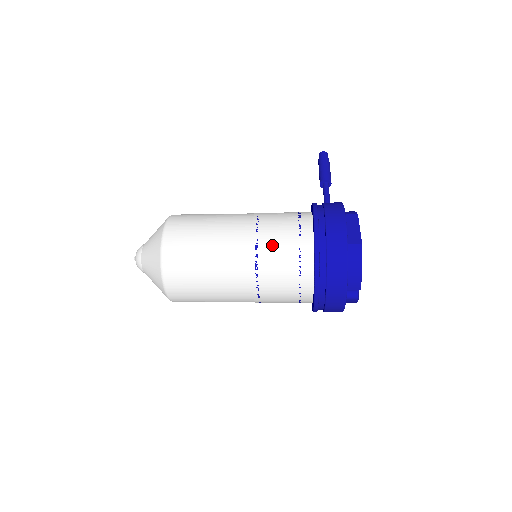
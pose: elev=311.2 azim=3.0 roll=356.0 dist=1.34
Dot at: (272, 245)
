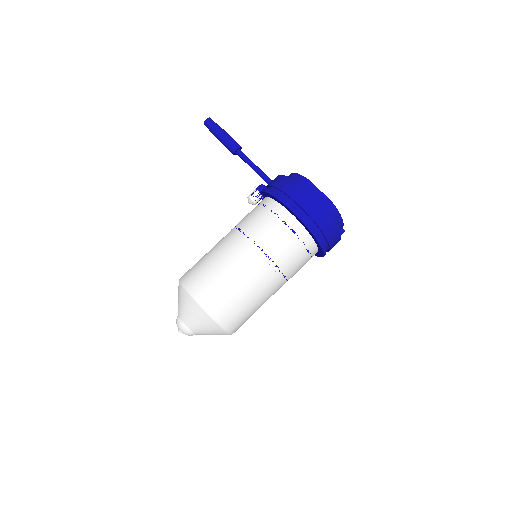
Dot at: (282, 253)
